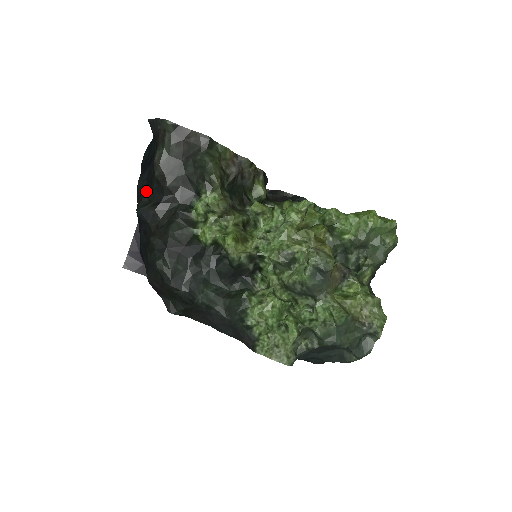
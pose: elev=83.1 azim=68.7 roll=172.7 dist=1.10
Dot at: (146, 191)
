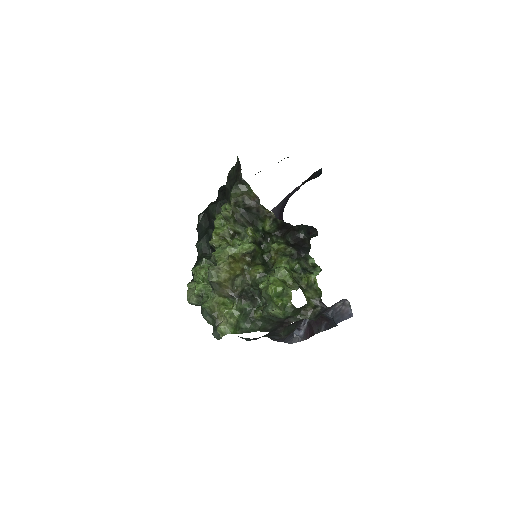
Dot at: occluded
